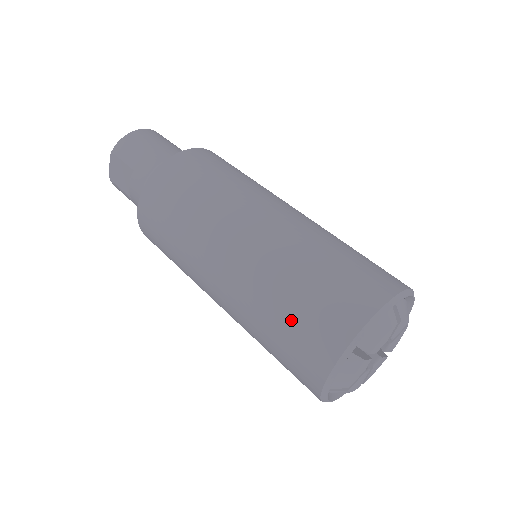
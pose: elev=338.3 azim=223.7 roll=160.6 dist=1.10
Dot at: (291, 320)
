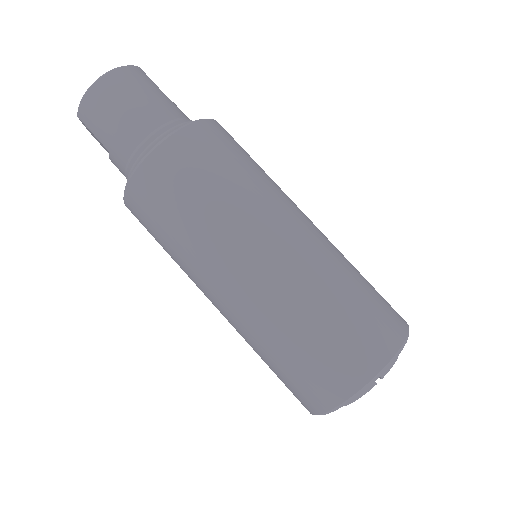
Dot at: (279, 373)
